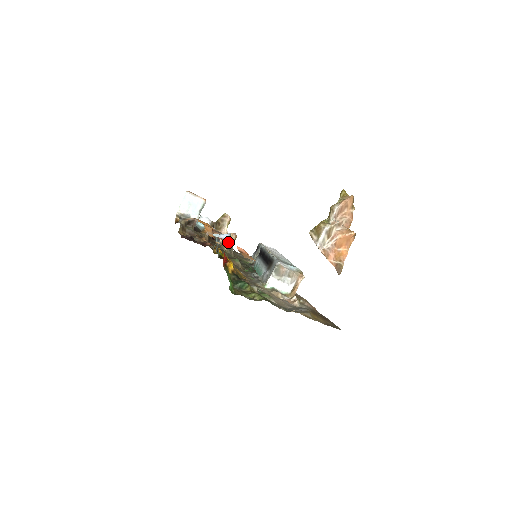
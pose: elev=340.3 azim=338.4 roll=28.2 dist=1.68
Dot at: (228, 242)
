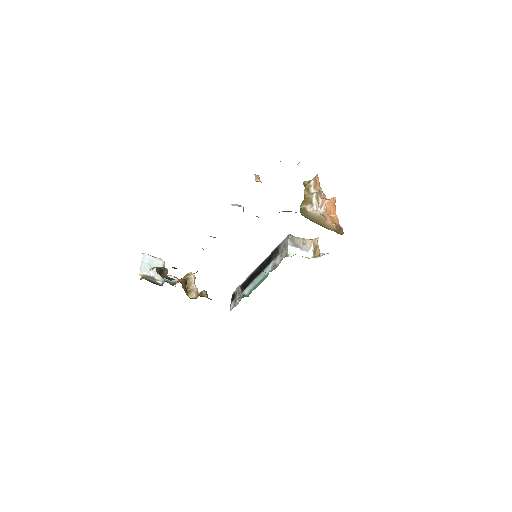
Dot at: (255, 180)
